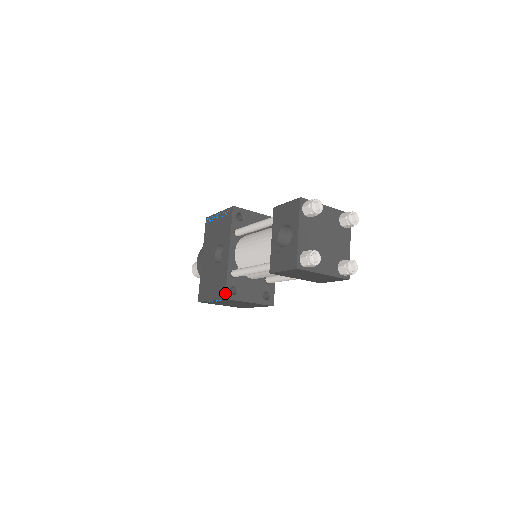
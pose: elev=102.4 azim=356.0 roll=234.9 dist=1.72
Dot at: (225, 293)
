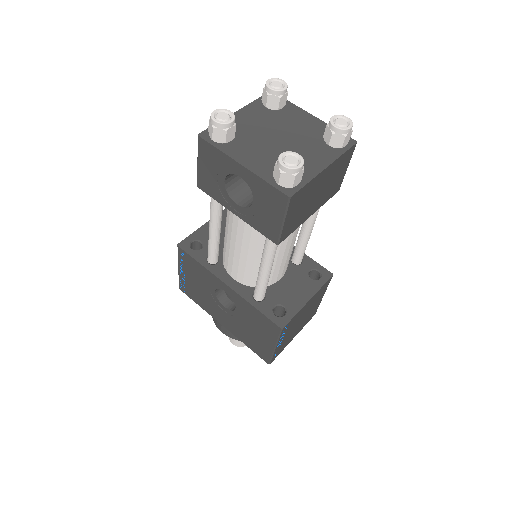
Dot at: (275, 324)
